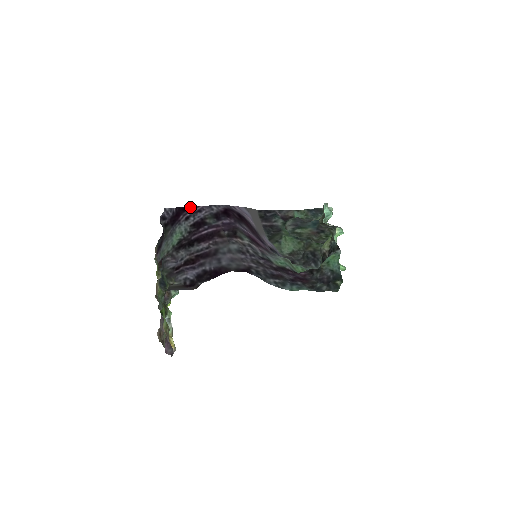
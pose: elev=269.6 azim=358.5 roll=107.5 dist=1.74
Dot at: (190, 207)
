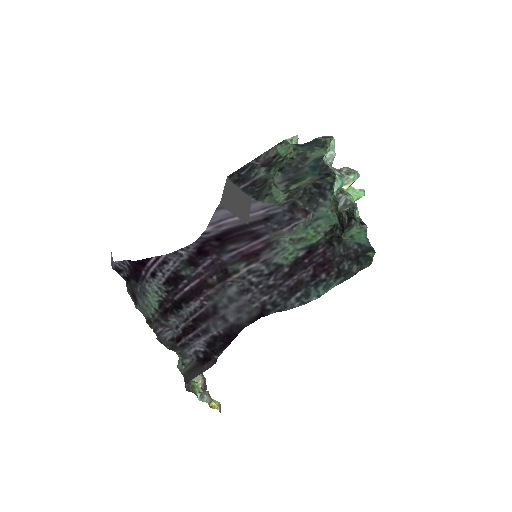
Dot at: (148, 259)
